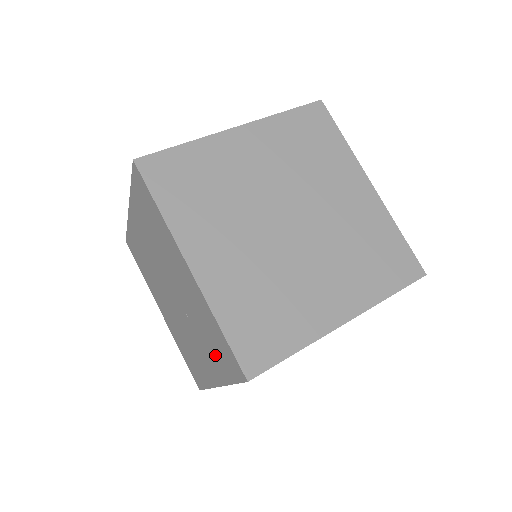
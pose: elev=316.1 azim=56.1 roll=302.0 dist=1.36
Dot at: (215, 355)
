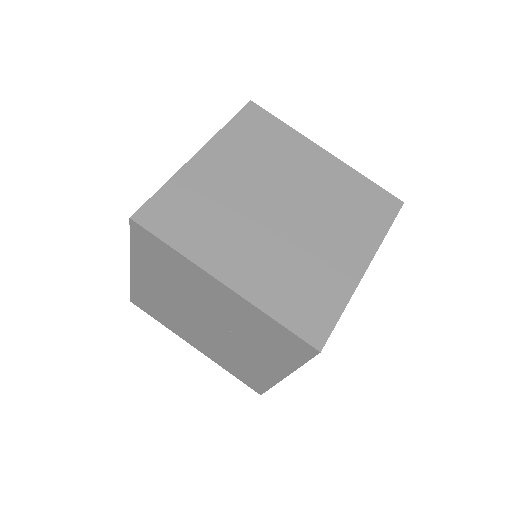
Dot at: (274, 350)
